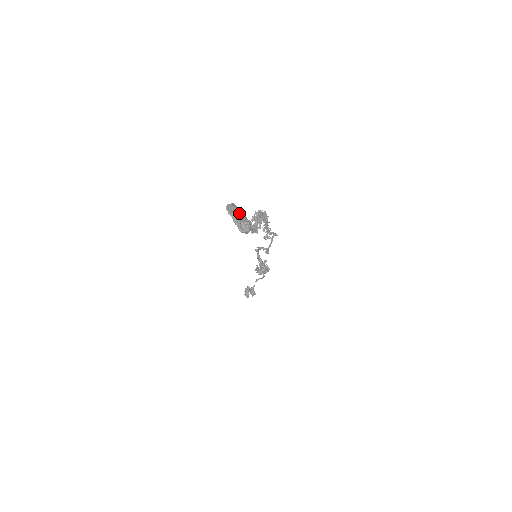
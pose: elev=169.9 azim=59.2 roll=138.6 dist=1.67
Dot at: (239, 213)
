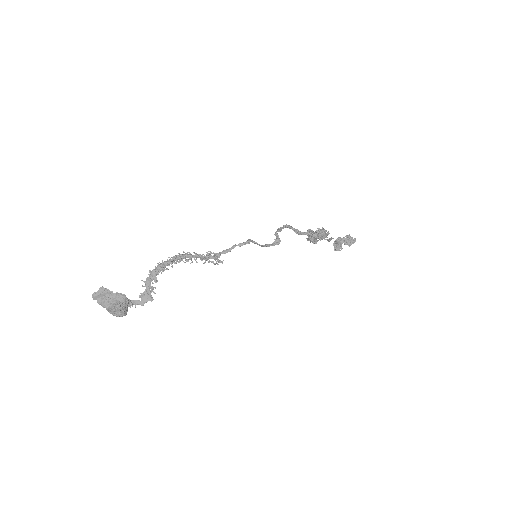
Dot at: (109, 297)
